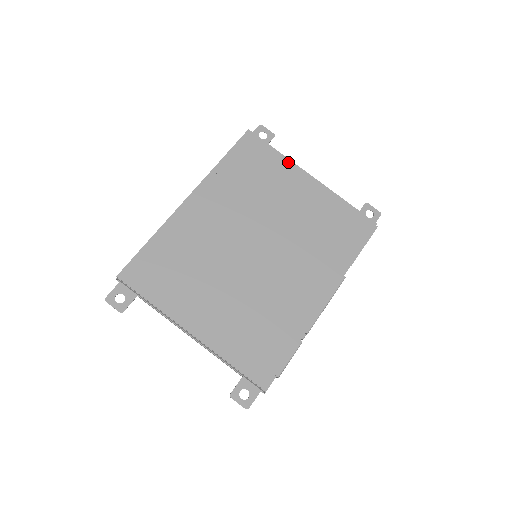
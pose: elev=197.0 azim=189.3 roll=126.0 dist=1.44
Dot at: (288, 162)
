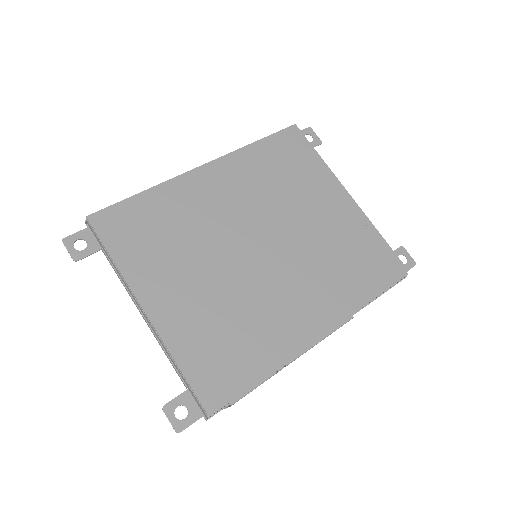
Dot at: (327, 170)
